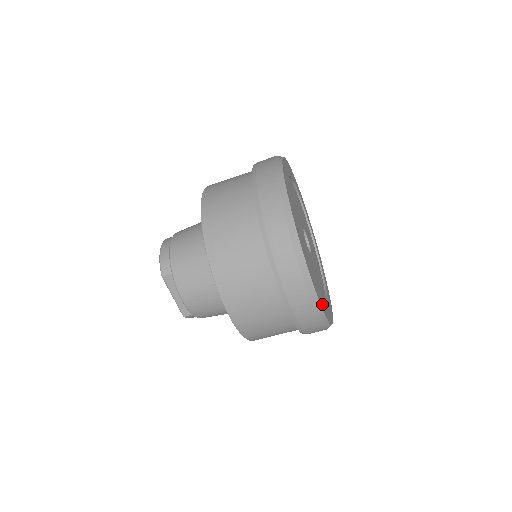
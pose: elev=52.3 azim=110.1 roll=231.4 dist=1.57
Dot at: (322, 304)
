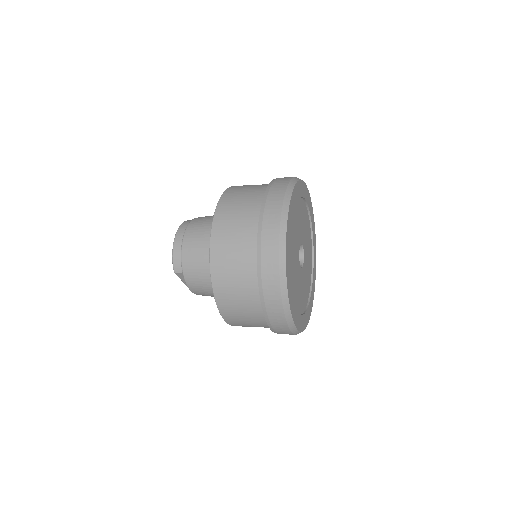
Dot at: (302, 324)
